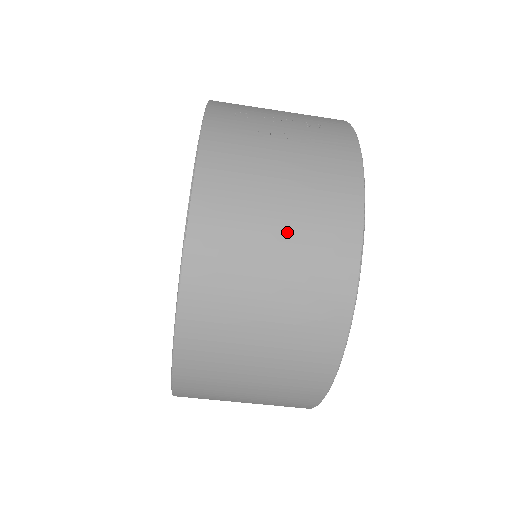
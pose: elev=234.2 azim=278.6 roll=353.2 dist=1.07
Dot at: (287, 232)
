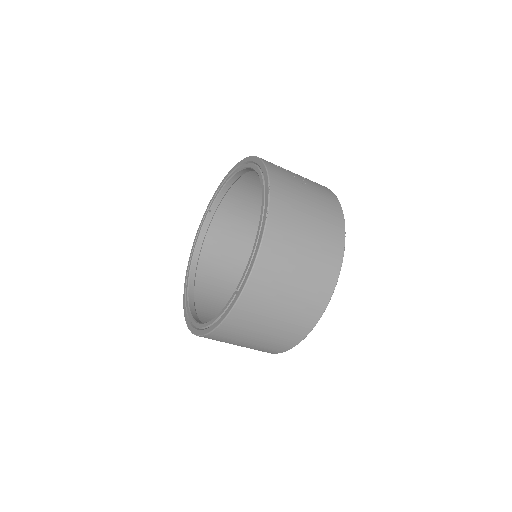
Dot at: (313, 225)
